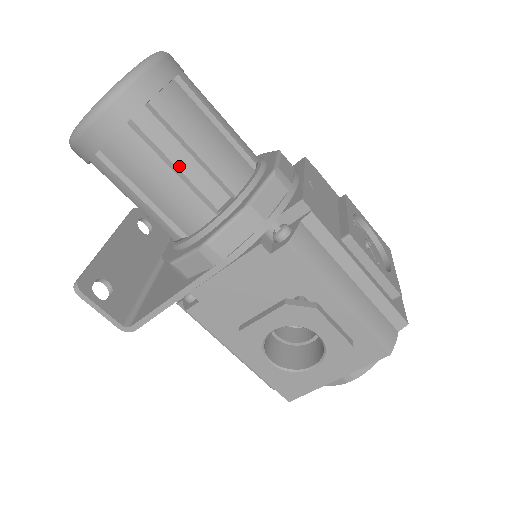
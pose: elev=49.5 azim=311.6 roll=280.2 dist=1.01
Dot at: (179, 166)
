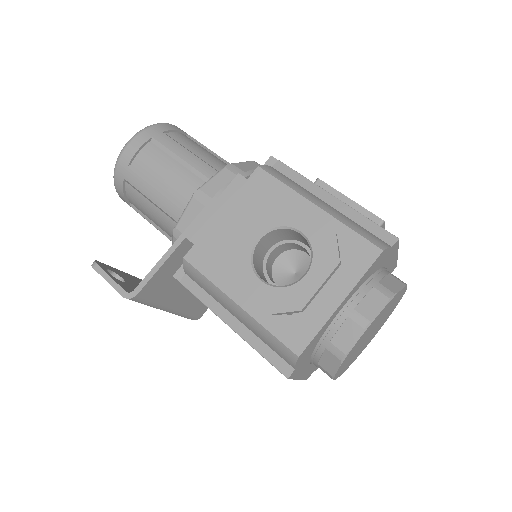
Dot at: (182, 157)
